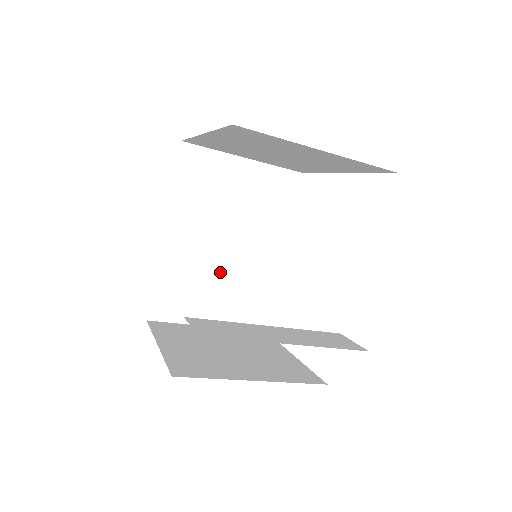
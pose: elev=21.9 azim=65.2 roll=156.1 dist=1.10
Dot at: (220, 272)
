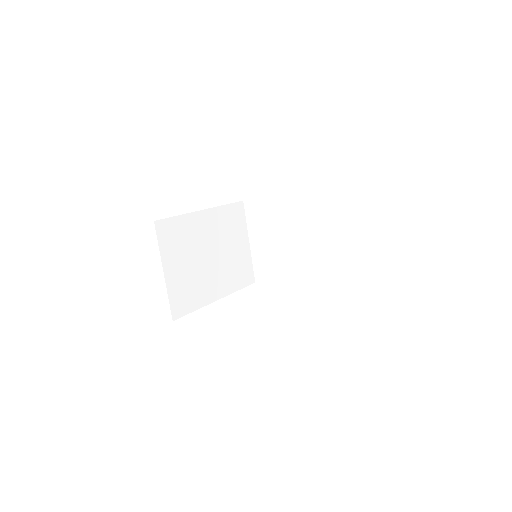
Dot at: (196, 260)
